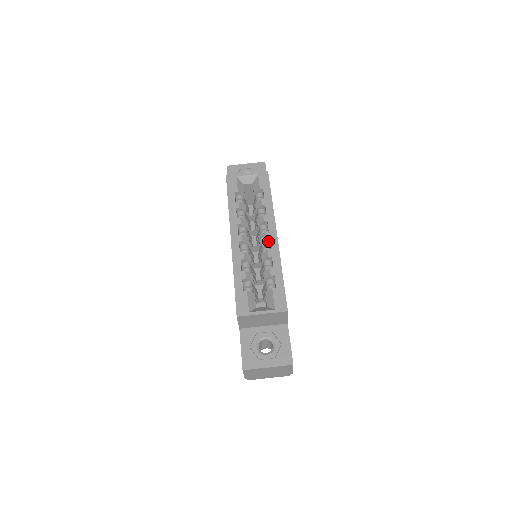
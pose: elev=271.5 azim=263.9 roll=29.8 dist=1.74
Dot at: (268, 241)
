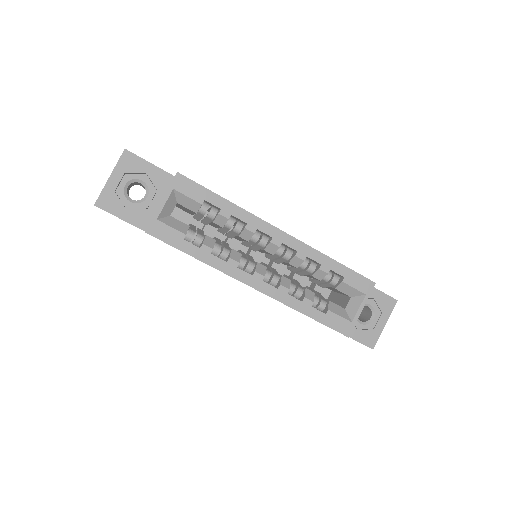
Dot at: (279, 245)
